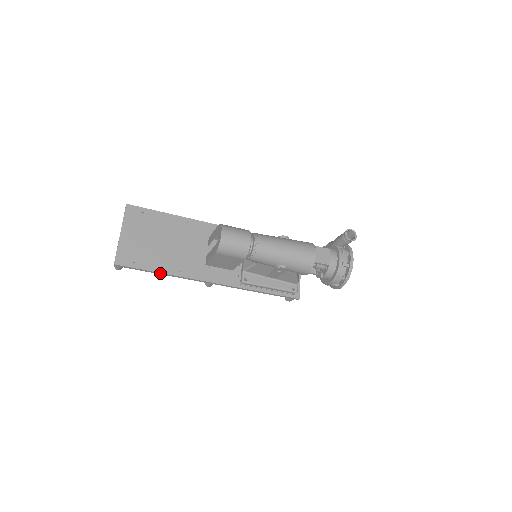
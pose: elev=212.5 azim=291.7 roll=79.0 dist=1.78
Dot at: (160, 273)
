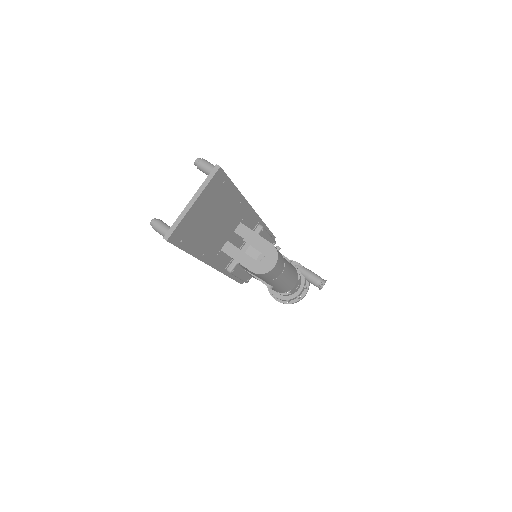
Dot at: (189, 253)
